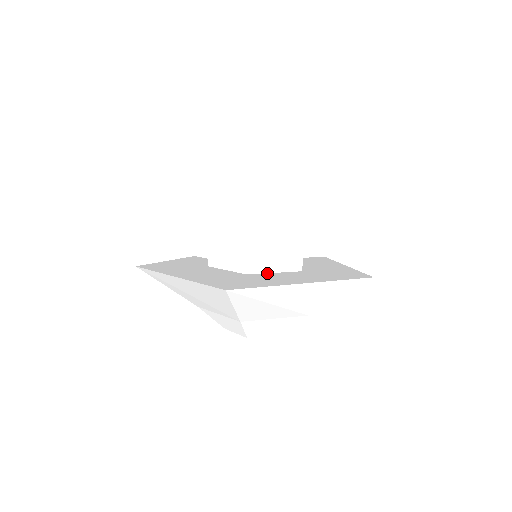
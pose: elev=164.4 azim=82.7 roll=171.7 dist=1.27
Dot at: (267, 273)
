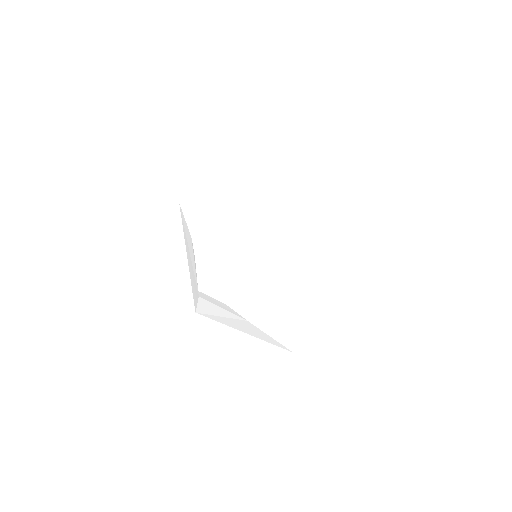
Dot at: occluded
